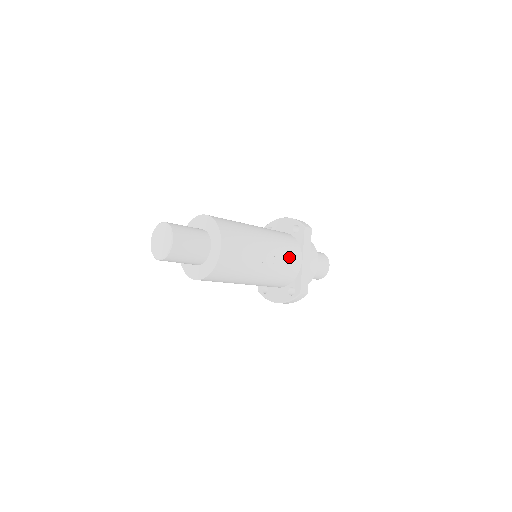
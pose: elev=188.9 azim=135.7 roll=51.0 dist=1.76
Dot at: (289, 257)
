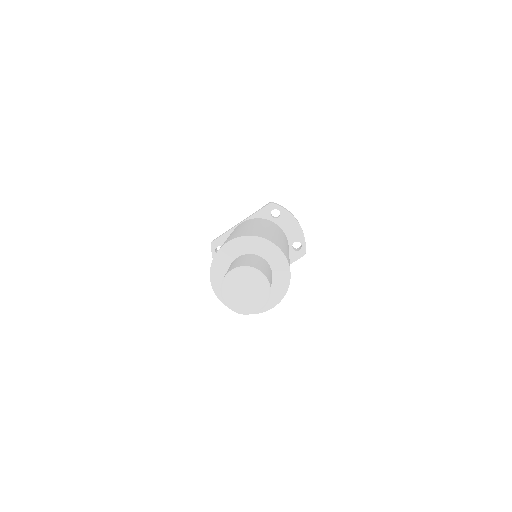
Dot at: occluded
